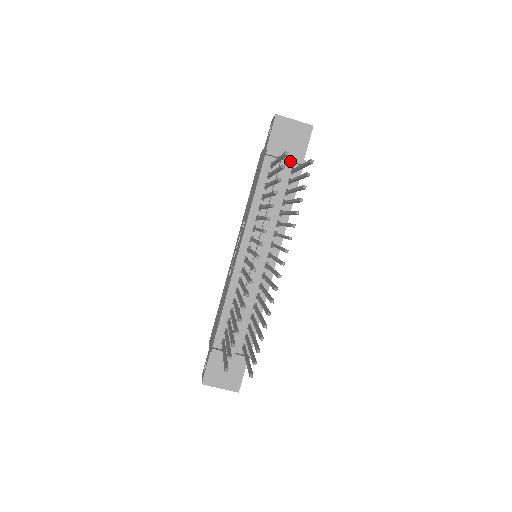
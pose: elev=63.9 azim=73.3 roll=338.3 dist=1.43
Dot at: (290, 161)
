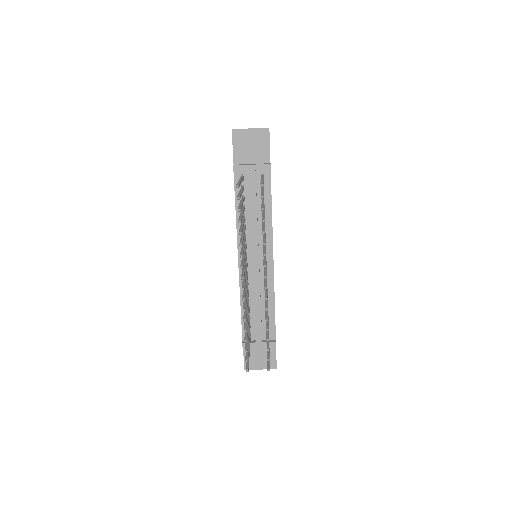
Dot at: (257, 169)
